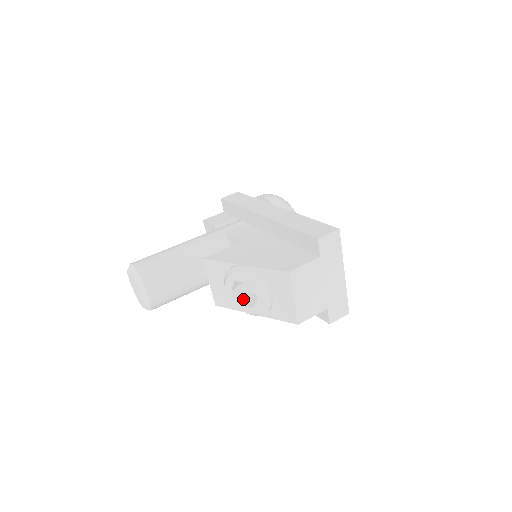
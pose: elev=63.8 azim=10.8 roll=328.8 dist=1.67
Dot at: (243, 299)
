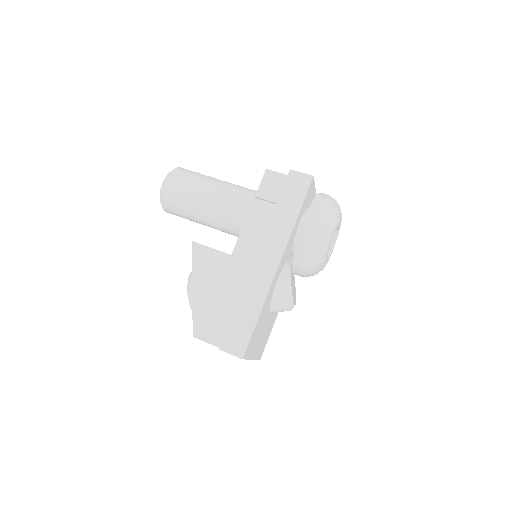
Dot at: occluded
